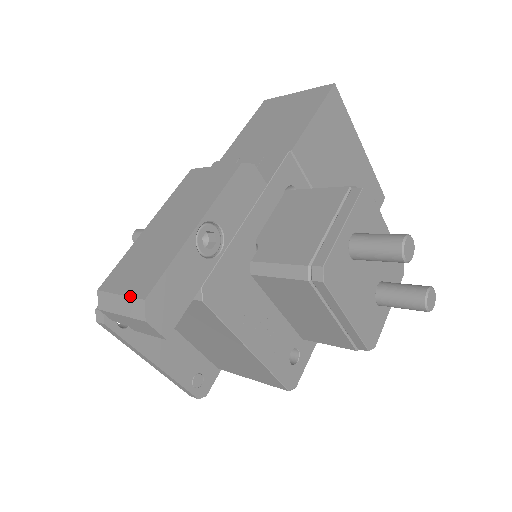
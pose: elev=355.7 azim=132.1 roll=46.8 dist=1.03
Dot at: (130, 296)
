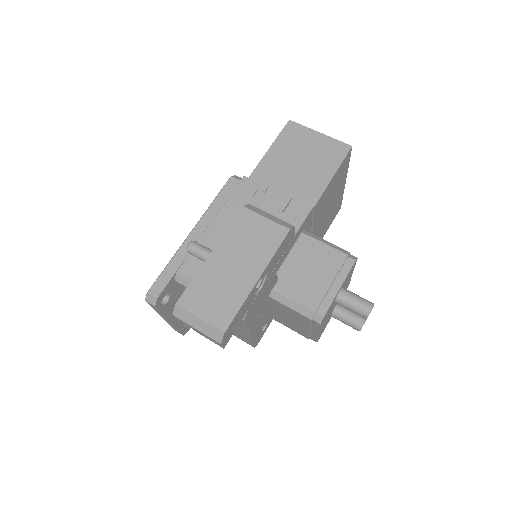
Dot at: (211, 324)
